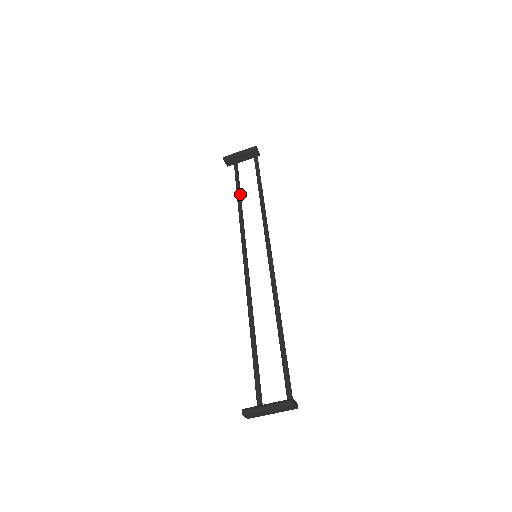
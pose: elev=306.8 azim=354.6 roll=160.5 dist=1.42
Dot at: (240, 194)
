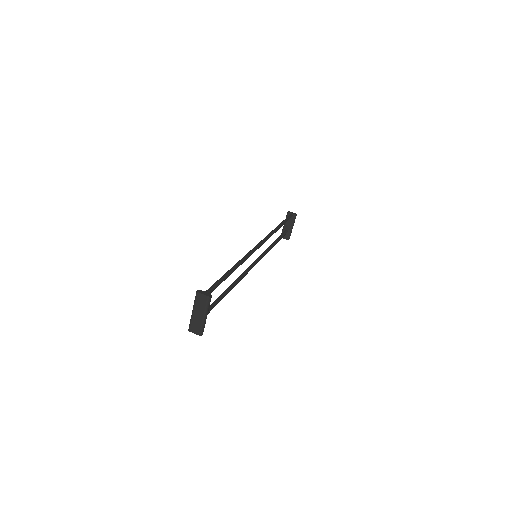
Dot at: (275, 241)
